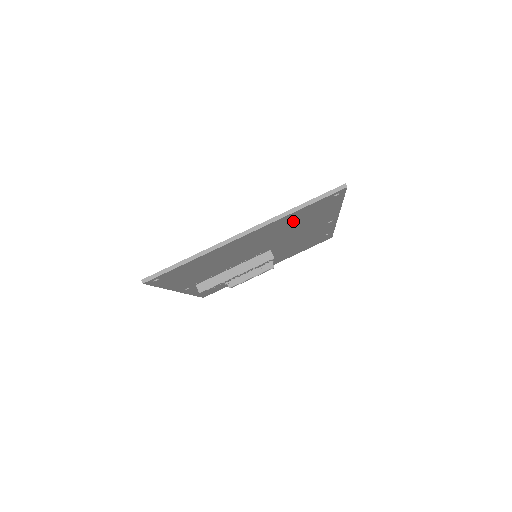
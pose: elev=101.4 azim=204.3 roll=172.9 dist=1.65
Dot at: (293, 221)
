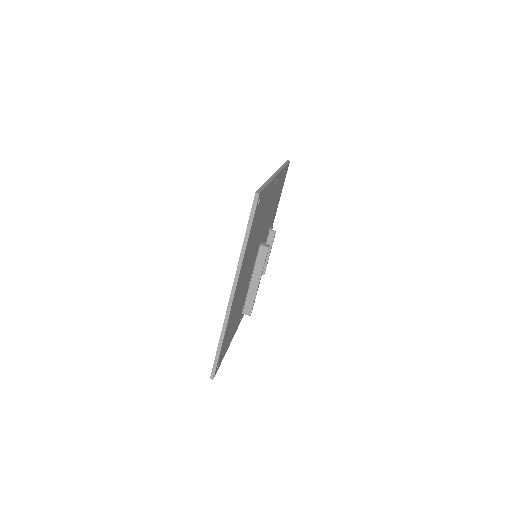
Dot at: (252, 239)
